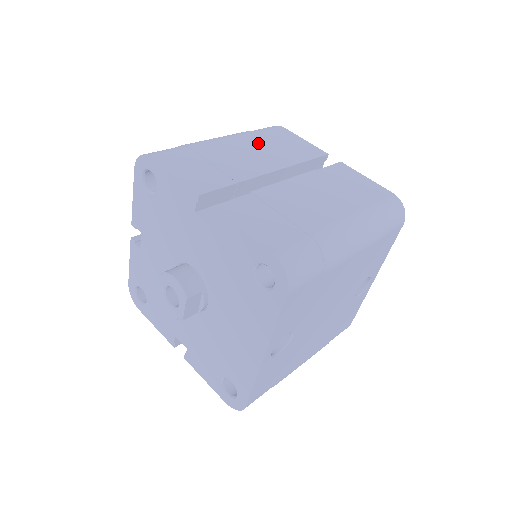
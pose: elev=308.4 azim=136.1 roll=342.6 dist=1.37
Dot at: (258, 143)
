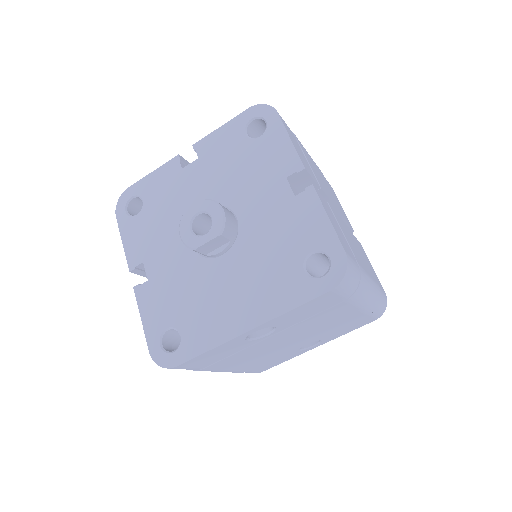
Dot at: occluded
